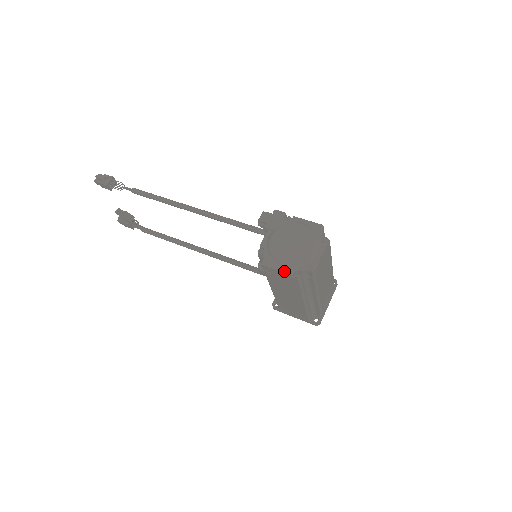
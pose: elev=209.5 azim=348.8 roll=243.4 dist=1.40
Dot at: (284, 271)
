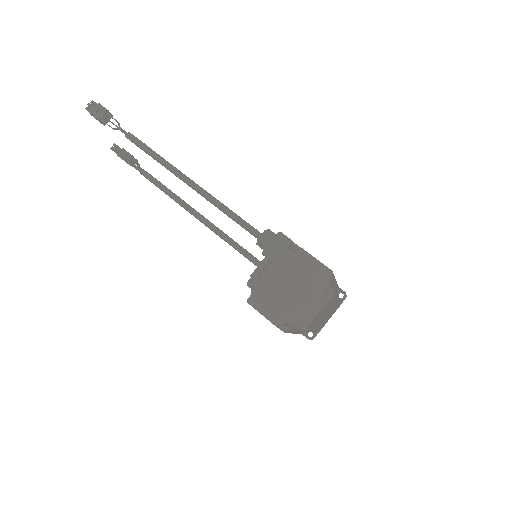
Dot at: (270, 320)
